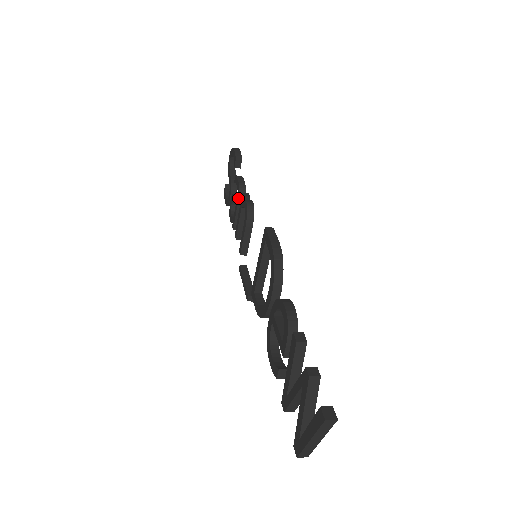
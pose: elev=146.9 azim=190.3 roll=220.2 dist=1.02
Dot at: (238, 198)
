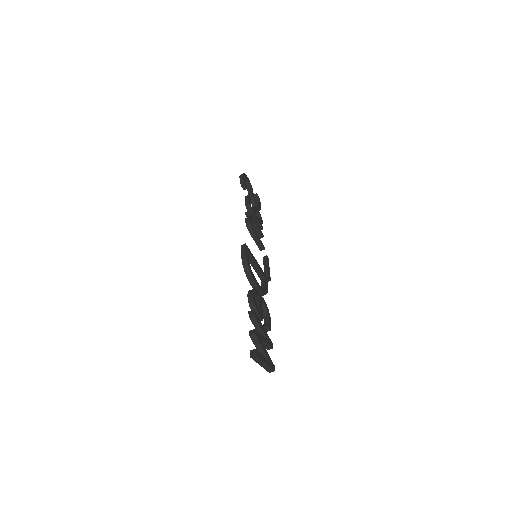
Dot at: occluded
